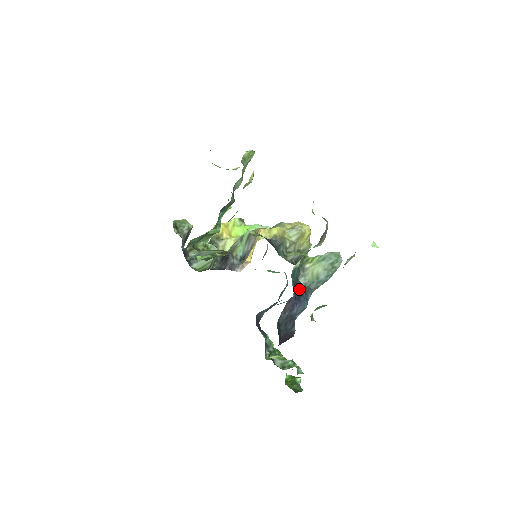
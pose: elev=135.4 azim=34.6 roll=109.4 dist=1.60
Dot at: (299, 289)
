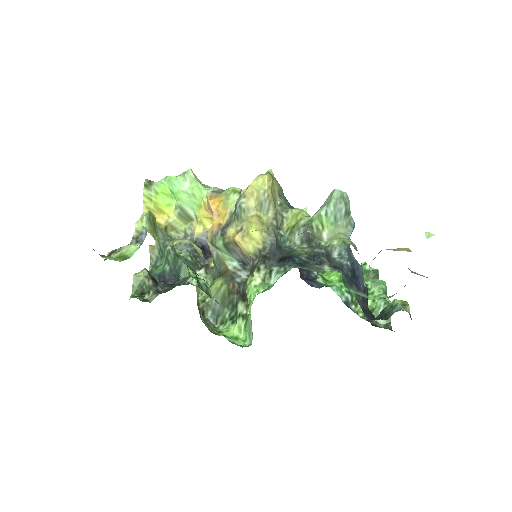
Dot at: (350, 274)
